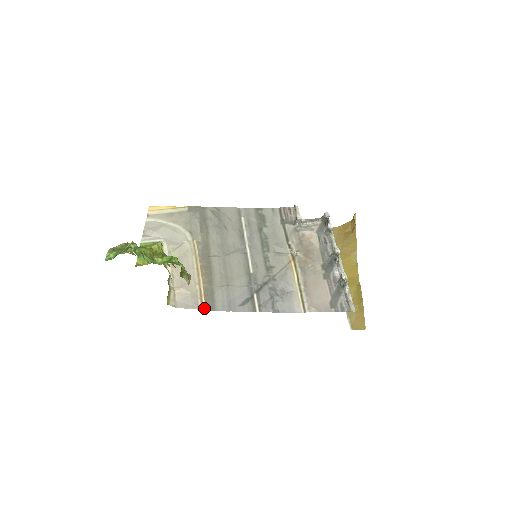
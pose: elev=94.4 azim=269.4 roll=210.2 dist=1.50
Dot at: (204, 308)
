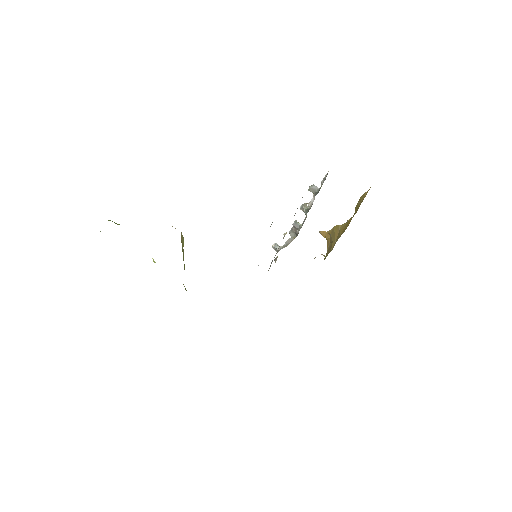
Dot at: occluded
